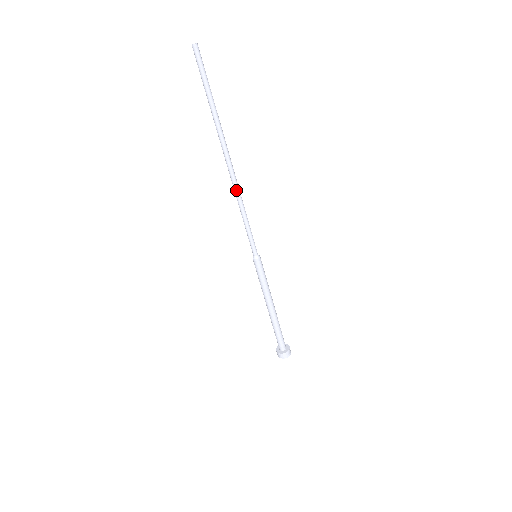
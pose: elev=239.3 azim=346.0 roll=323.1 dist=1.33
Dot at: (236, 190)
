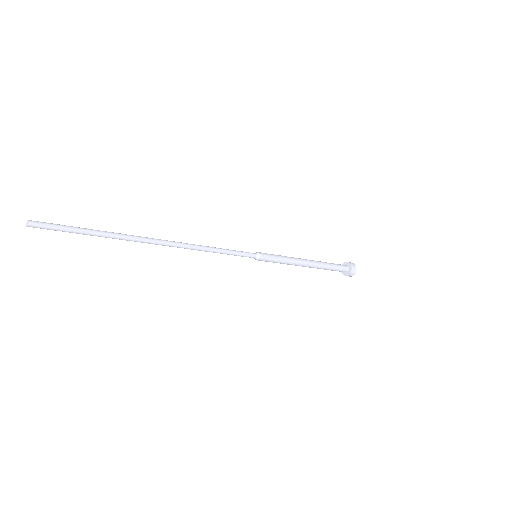
Dot at: (188, 248)
